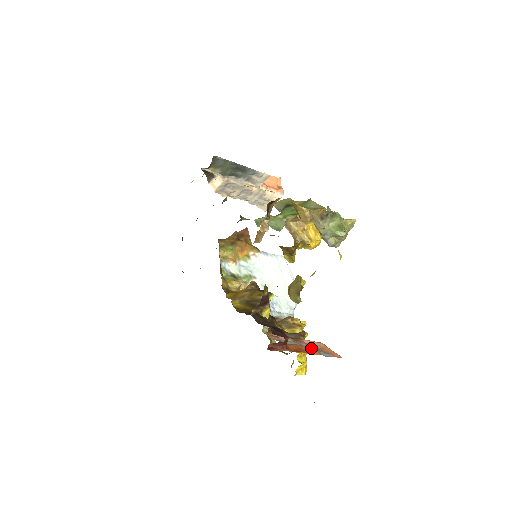
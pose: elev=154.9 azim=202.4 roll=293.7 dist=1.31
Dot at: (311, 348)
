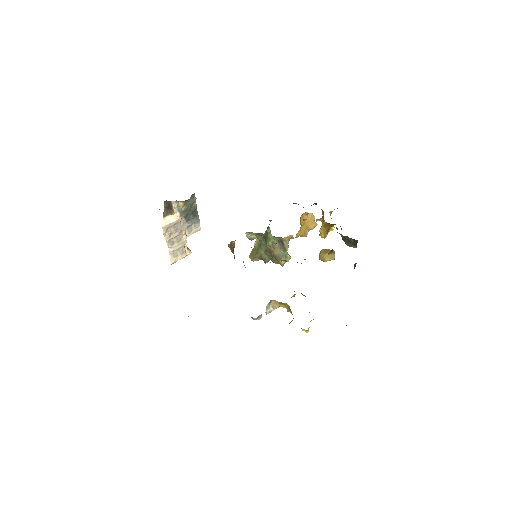
Dot at: occluded
